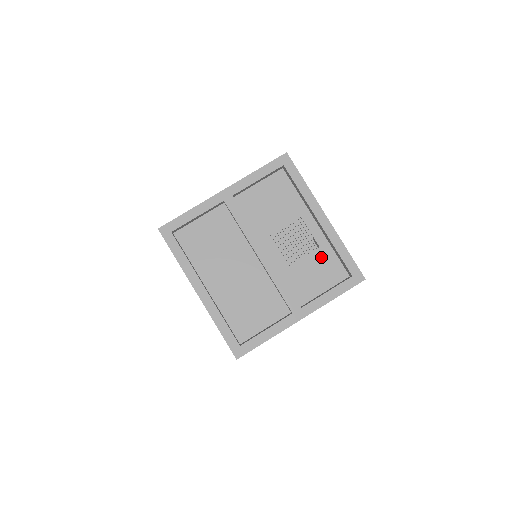
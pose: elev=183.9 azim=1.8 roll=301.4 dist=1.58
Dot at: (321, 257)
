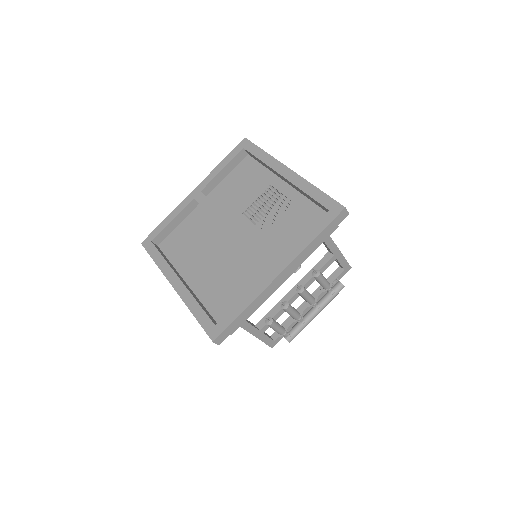
Dot at: (297, 211)
